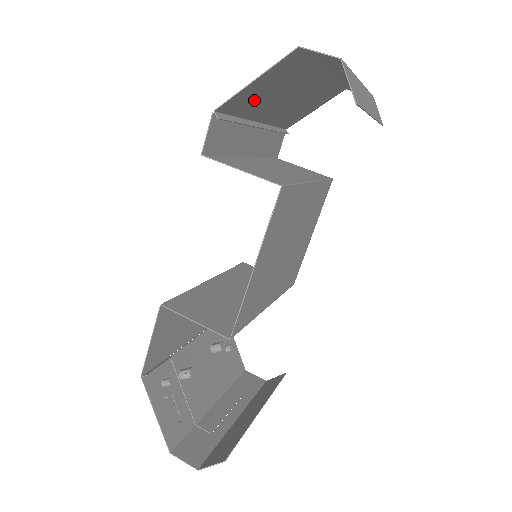
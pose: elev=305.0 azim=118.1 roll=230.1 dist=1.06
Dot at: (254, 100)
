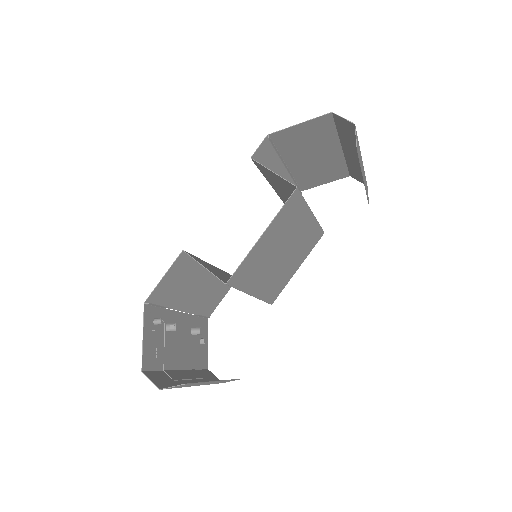
Dot at: (293, 142)
